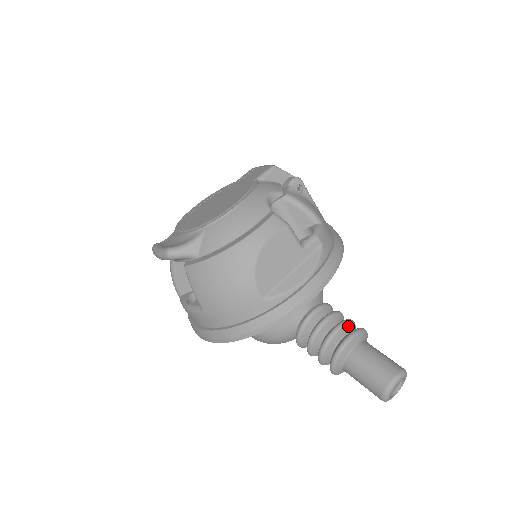
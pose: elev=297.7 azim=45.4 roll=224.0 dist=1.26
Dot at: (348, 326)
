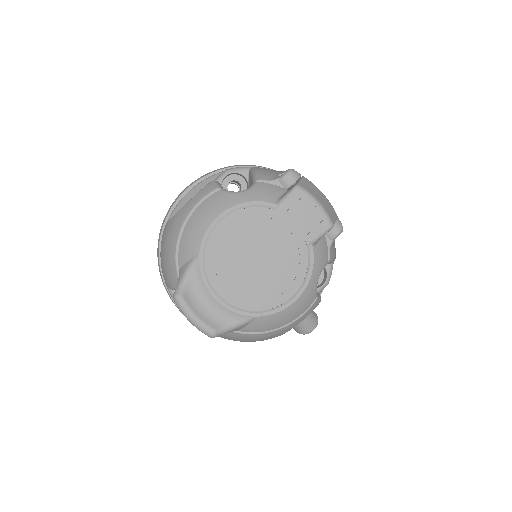
Dot at: occluded
